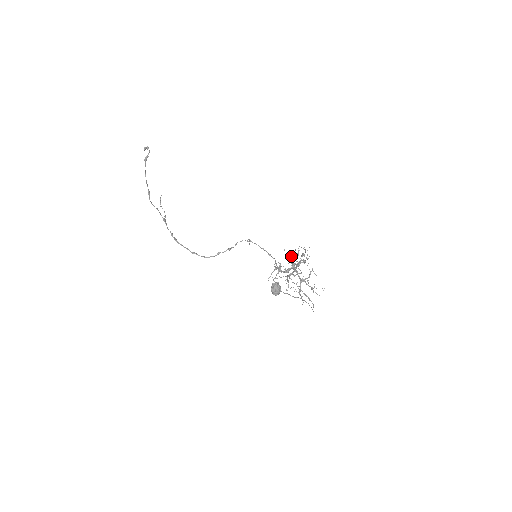
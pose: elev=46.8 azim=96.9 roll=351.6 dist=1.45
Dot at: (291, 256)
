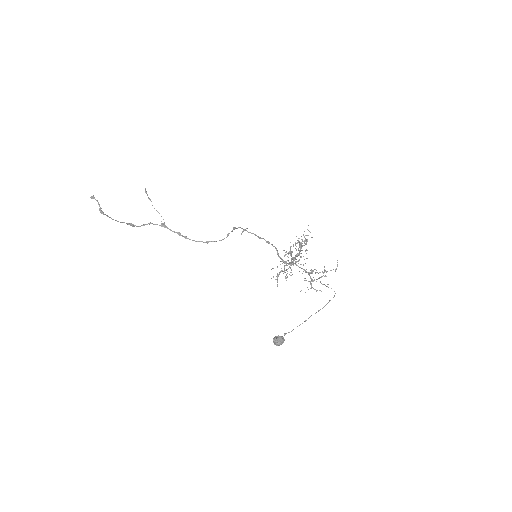
Dot at: occluded
